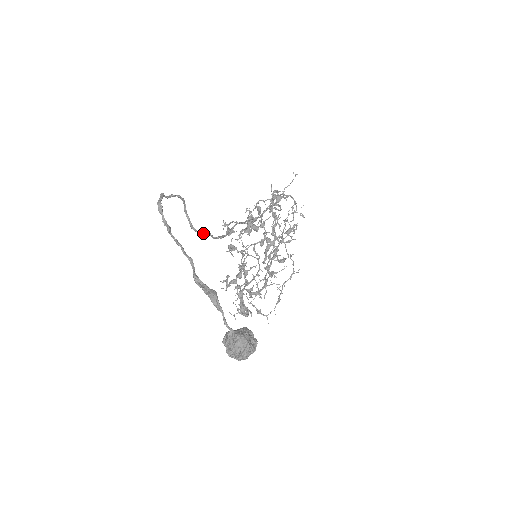
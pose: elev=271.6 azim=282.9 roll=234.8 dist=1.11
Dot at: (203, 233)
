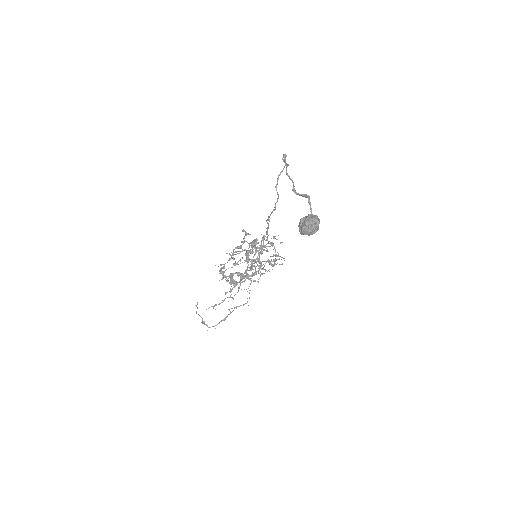
Dot at: (278, 194)
